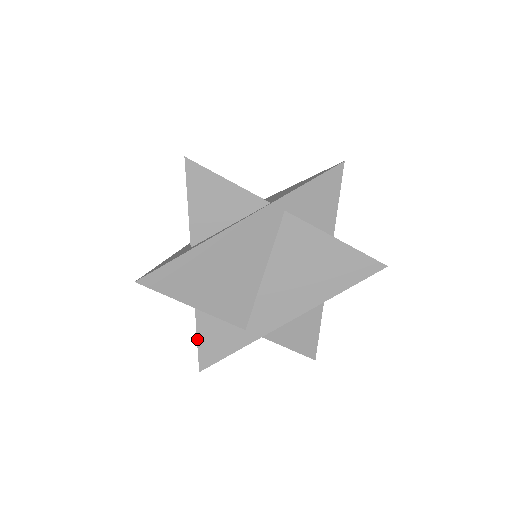
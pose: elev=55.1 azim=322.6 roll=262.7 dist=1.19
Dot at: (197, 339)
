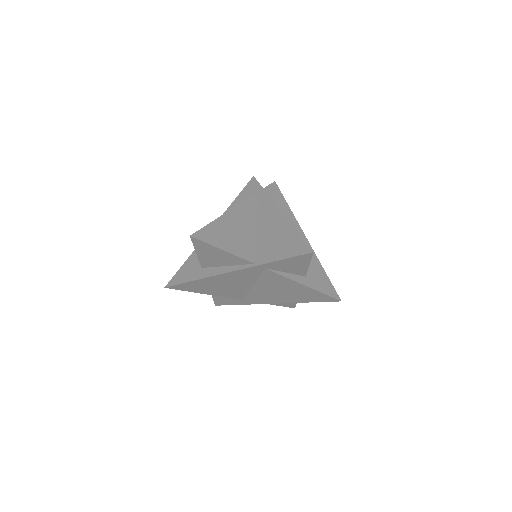
Dot at: (212, 296)
